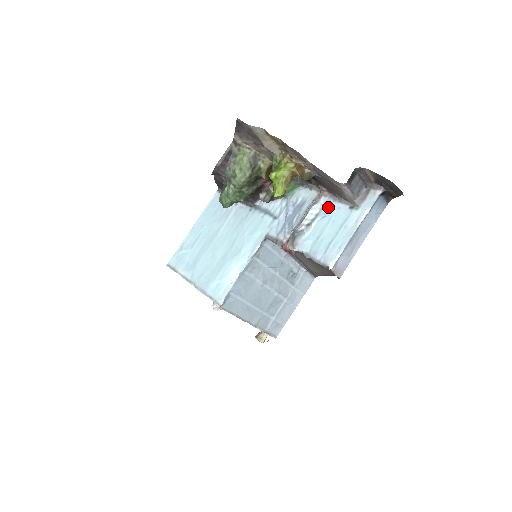
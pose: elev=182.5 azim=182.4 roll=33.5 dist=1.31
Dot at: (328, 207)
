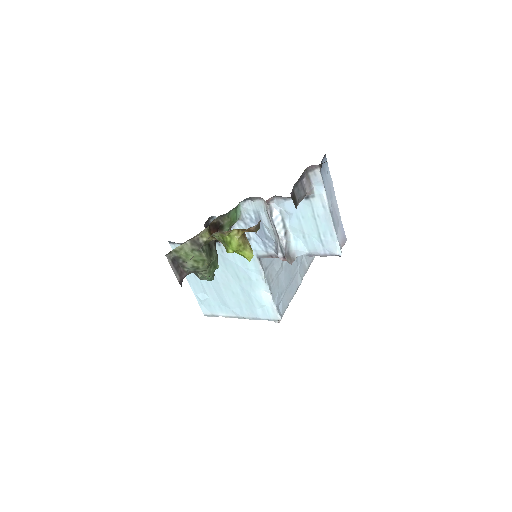
Dot at: (285, 208)
